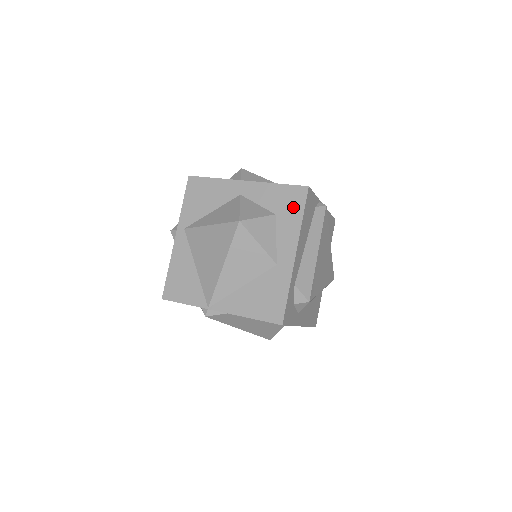
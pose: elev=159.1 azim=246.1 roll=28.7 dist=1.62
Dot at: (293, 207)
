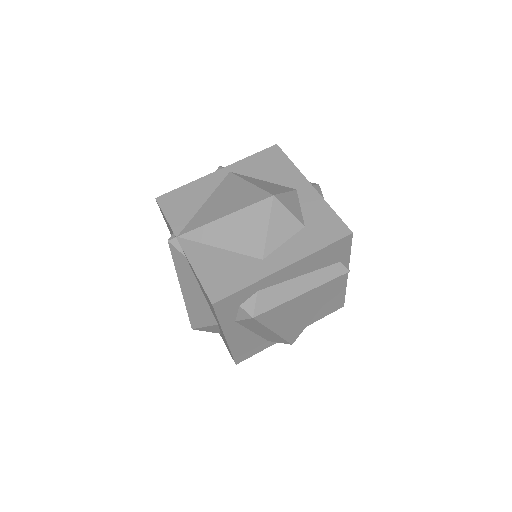
Dot at: (324, 234)
